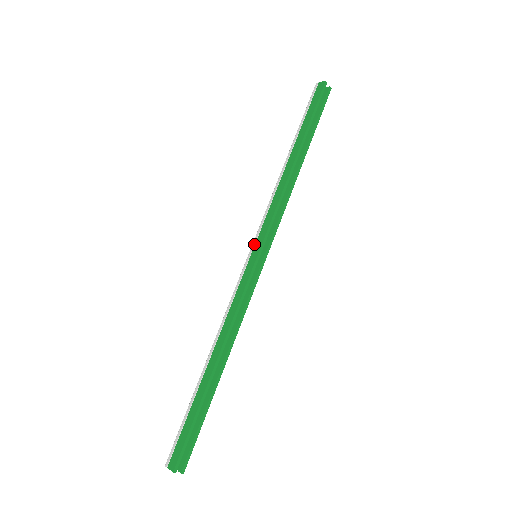
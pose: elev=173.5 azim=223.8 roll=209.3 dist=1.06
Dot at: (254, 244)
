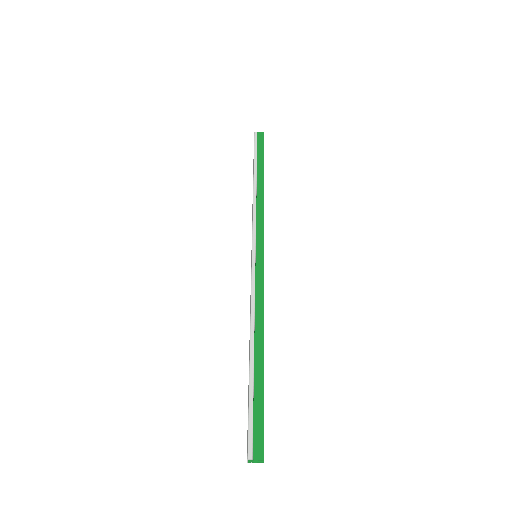
Dot at: (255, 245)
